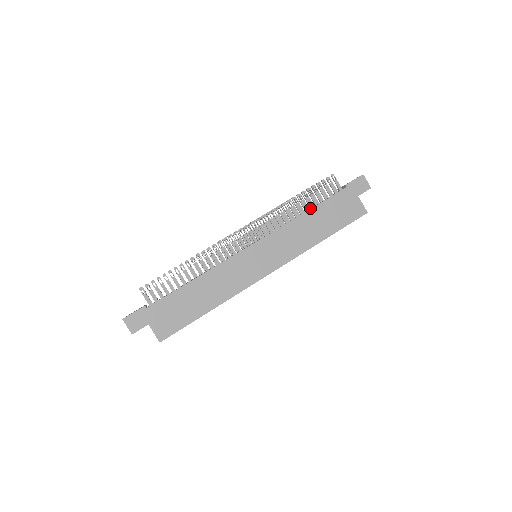
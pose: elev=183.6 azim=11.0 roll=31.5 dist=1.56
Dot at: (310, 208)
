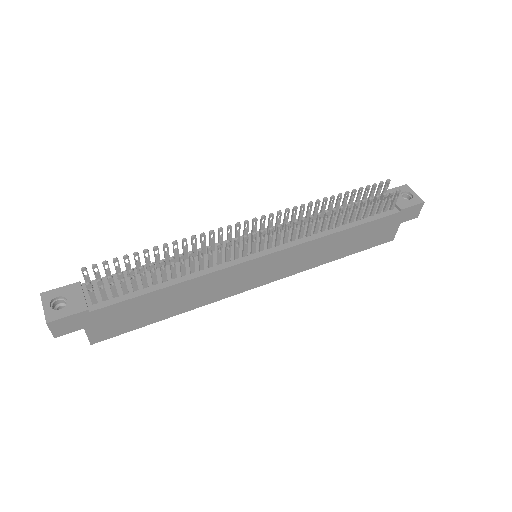
Dot at: (349, 221)
